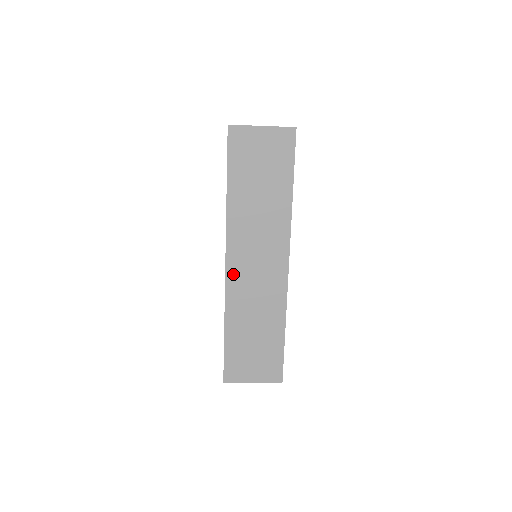
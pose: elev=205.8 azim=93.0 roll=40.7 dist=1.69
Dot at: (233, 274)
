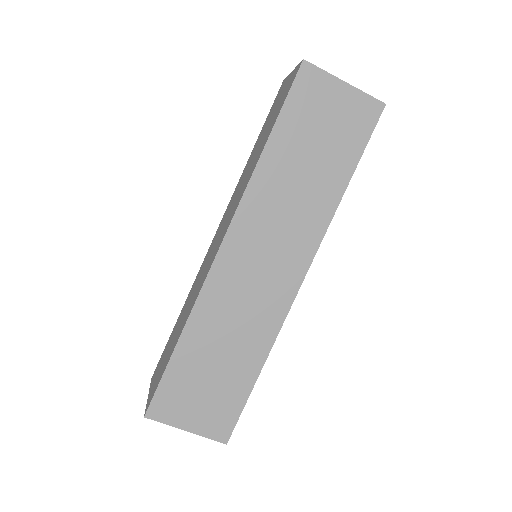
Dot at: (224, 264)
